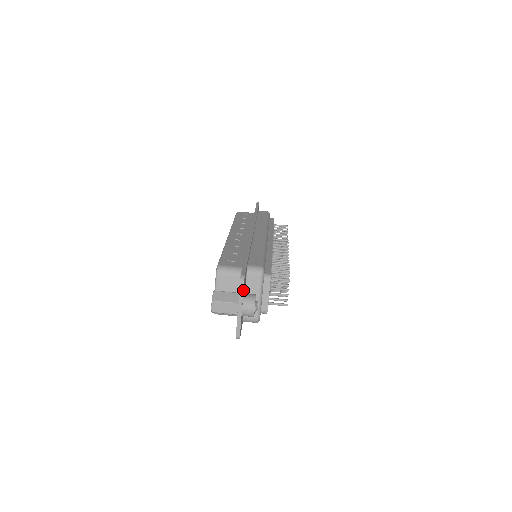
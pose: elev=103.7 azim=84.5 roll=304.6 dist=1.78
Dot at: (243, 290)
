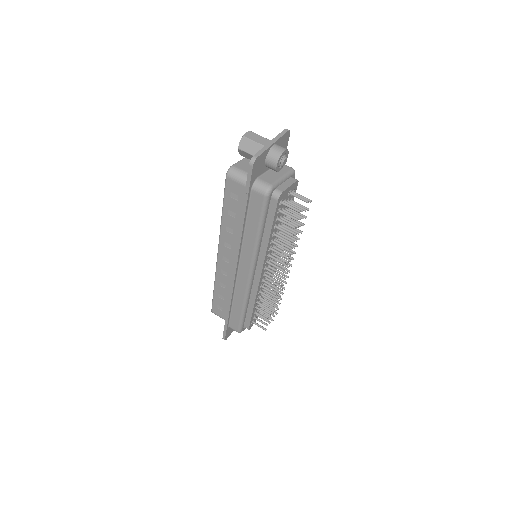
Dot at: (284, 134)
